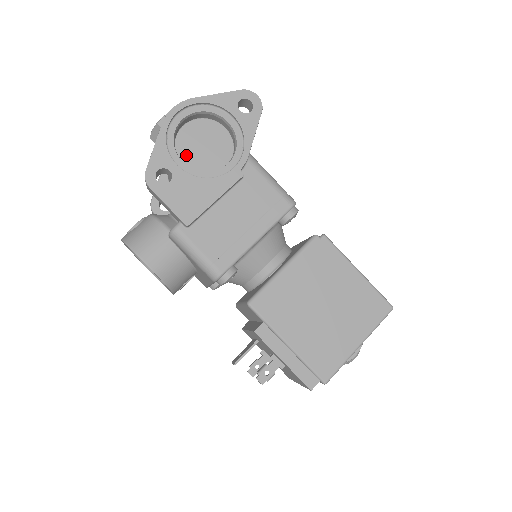
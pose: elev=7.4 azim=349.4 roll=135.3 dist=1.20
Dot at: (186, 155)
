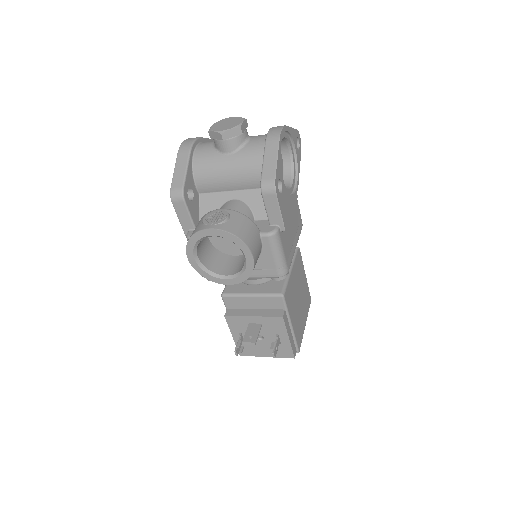
Dot at: occluded
